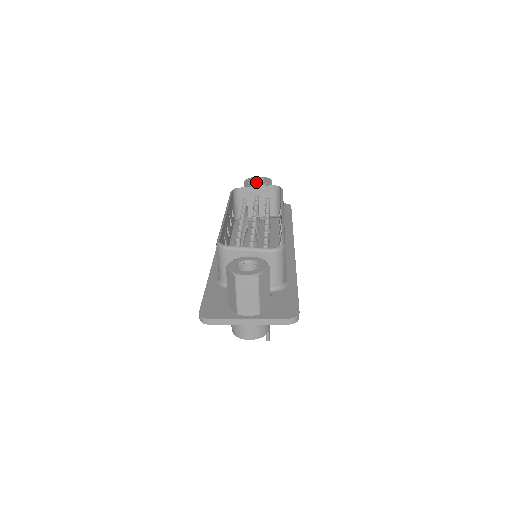
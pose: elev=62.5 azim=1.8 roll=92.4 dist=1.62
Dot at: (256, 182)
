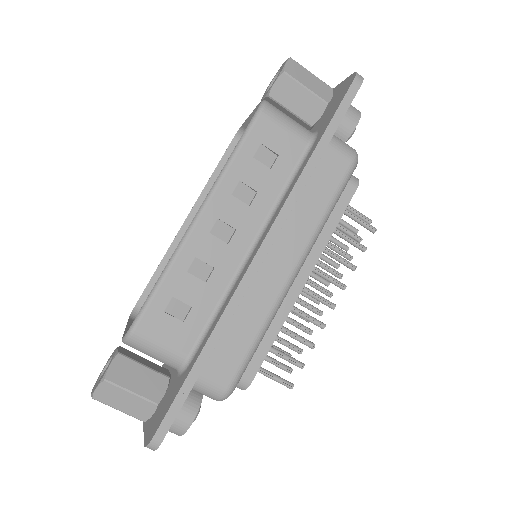
Dot at: occluded
